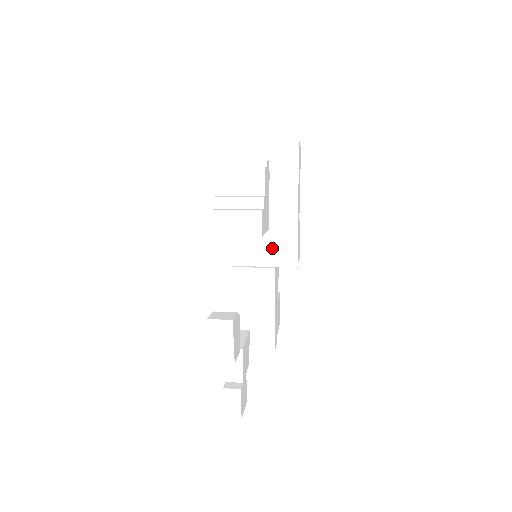
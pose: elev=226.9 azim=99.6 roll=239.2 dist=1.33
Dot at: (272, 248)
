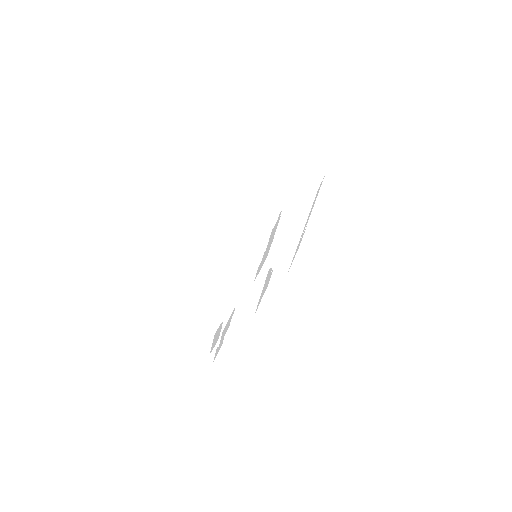
Dot at: (271, 255)
